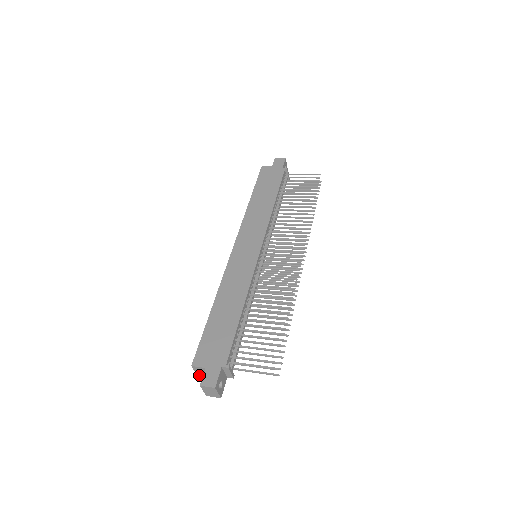
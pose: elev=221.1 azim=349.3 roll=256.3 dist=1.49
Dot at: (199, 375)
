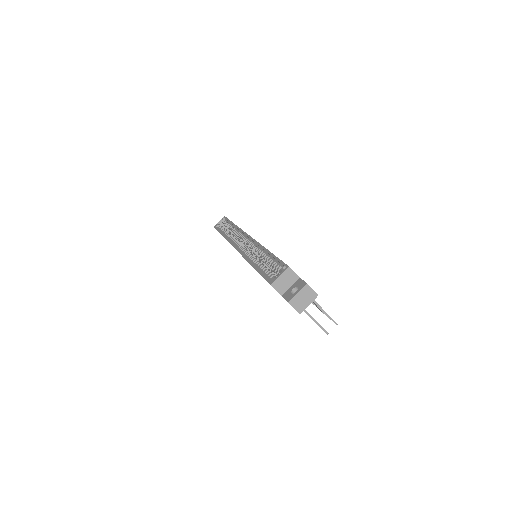
Dot at: (275, 284)
